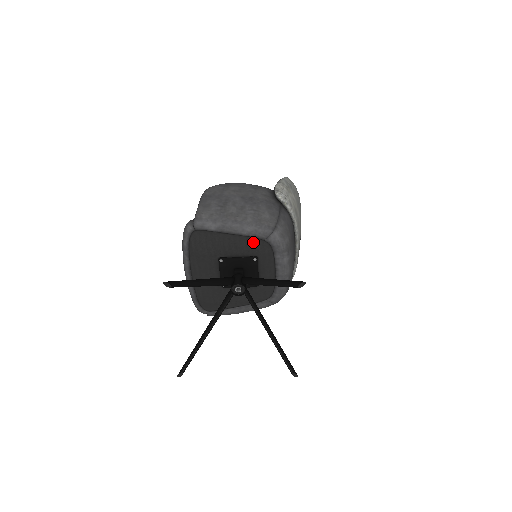
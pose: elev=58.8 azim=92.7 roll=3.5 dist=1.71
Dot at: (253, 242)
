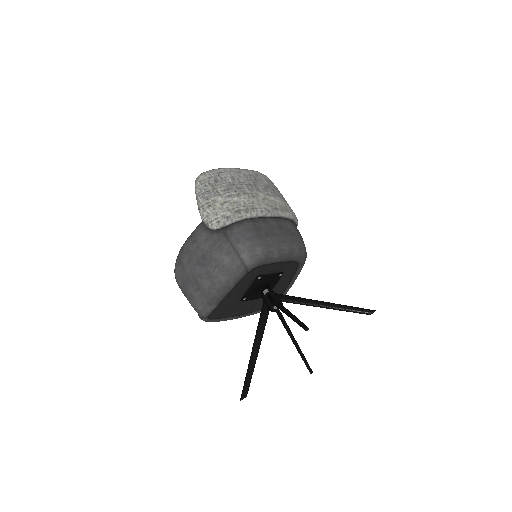
Dot at: (244, 280)
